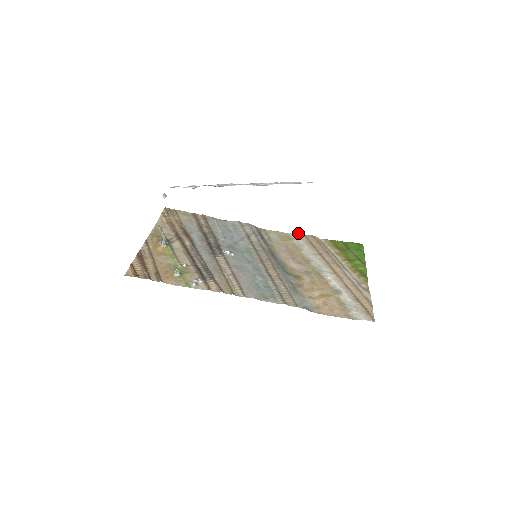
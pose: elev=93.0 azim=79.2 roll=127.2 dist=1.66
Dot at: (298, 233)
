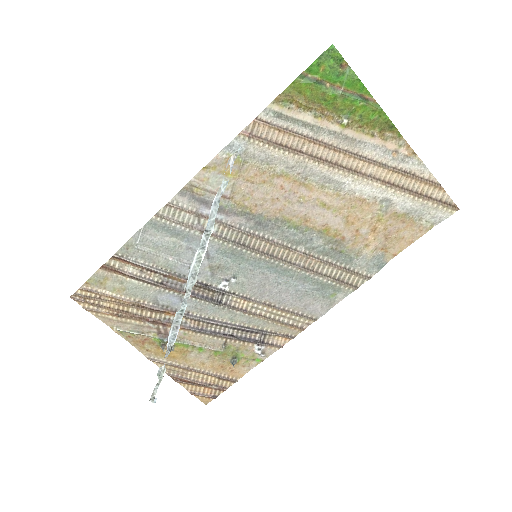
Dot at: (235, 139)
